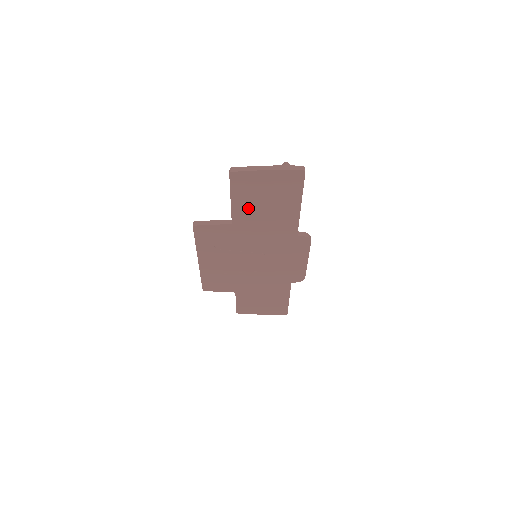
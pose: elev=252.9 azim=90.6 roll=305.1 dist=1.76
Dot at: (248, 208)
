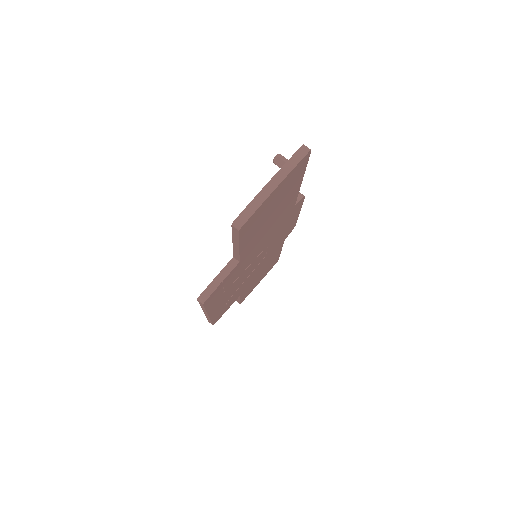
Dot at: (255, 235)
